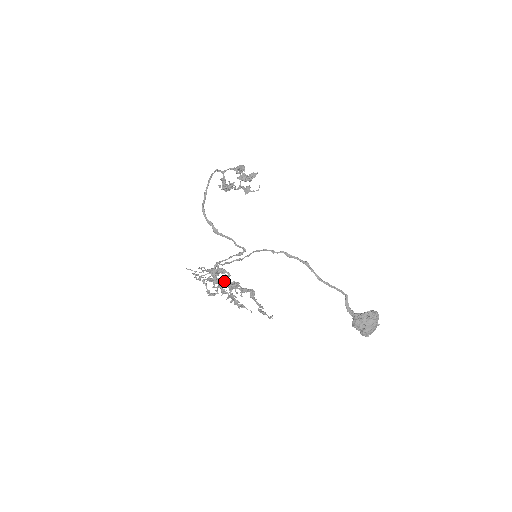
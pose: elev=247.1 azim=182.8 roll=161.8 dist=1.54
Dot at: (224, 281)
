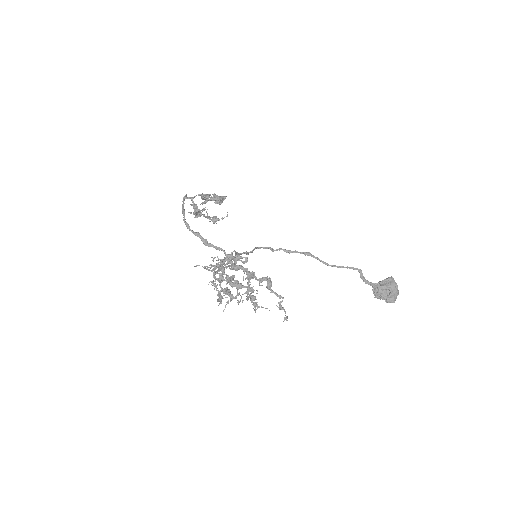
Dot at: (242, 268)
